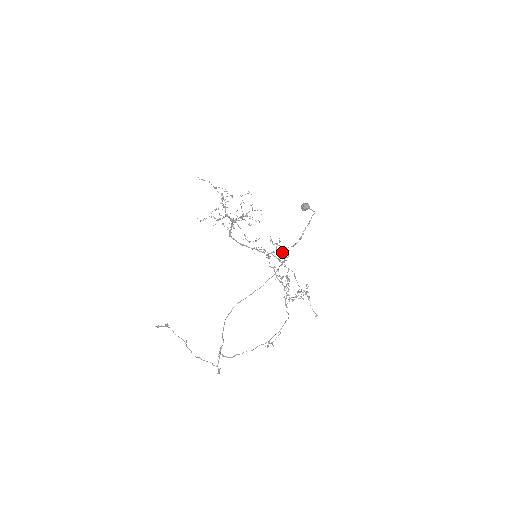
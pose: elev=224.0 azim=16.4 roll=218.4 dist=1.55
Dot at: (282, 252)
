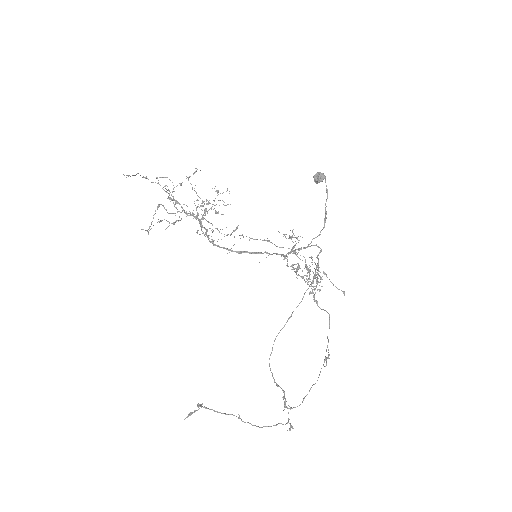
Dot at: occluded
